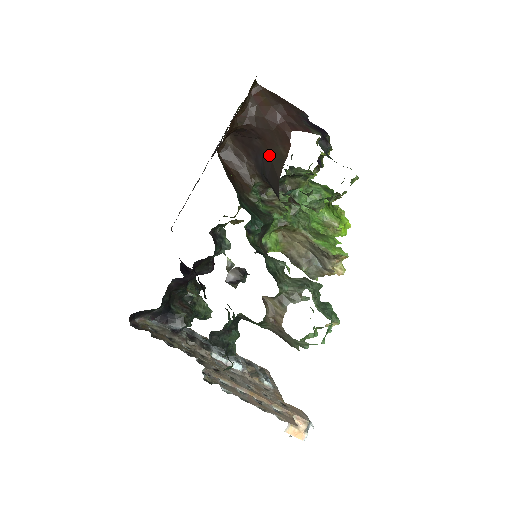
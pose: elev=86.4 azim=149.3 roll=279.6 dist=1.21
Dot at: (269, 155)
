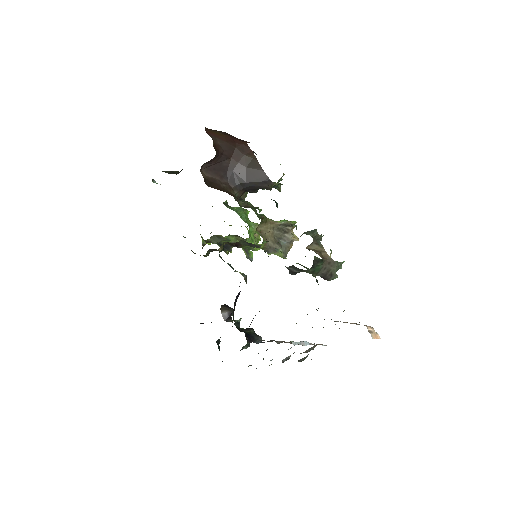
Dot at: (240, 165)
